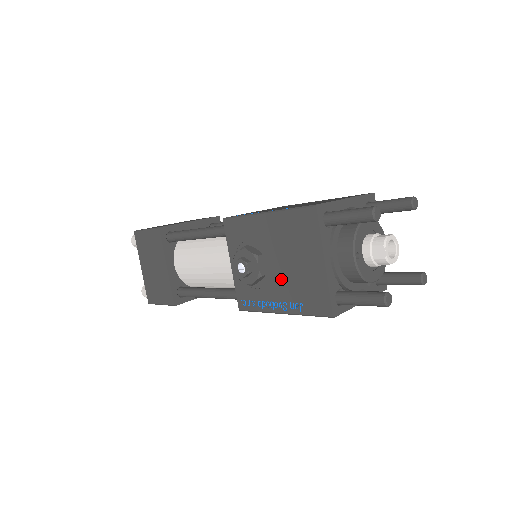
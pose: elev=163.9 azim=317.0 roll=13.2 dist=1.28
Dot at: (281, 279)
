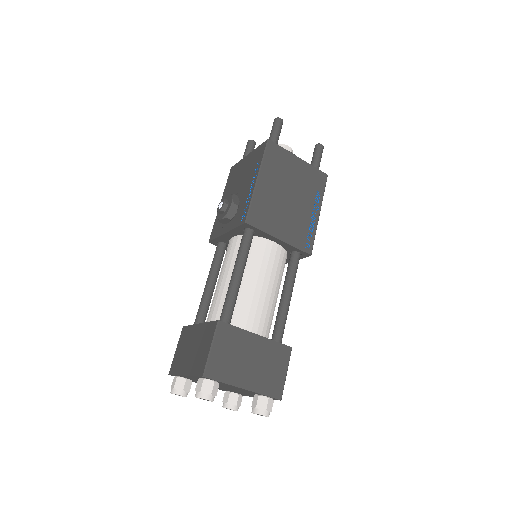
Dot at: (244, 184)
